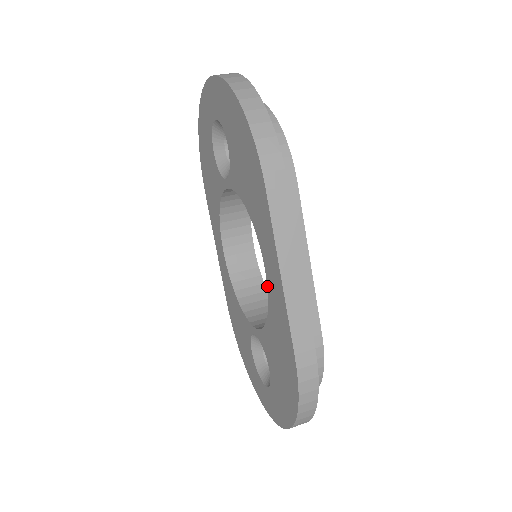
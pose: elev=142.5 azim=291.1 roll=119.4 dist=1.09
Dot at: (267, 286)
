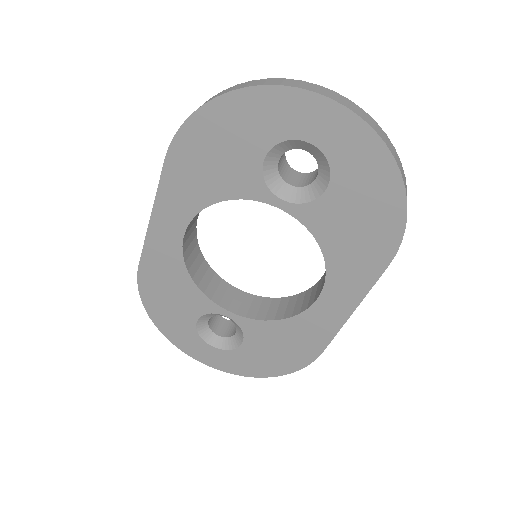
Dot at: (310, 307)
